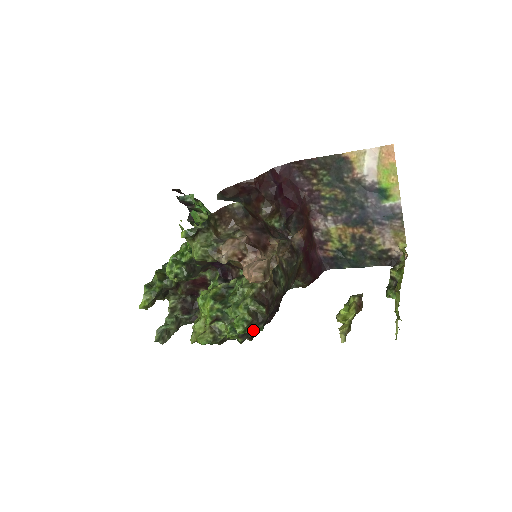
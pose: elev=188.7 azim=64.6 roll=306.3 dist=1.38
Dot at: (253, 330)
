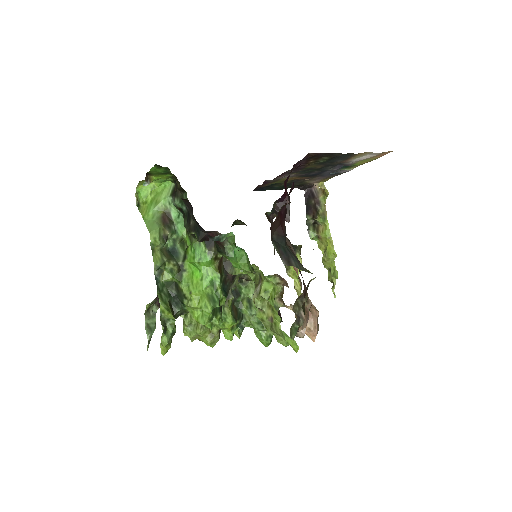
Dot at: occluded
